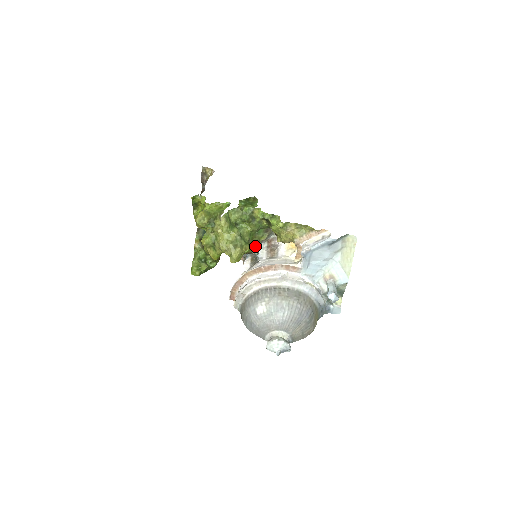
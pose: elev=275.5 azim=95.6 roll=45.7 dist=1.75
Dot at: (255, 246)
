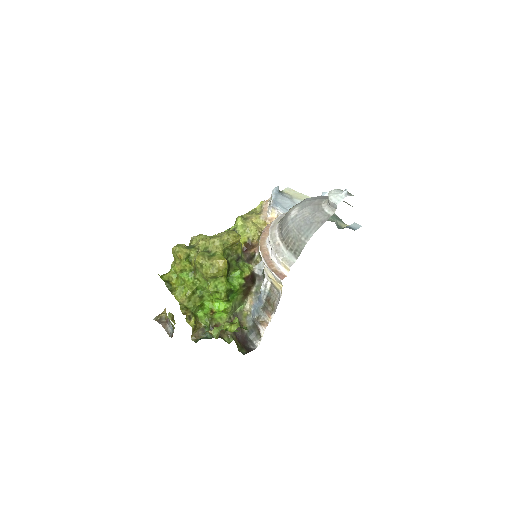
Dot at: occluded
